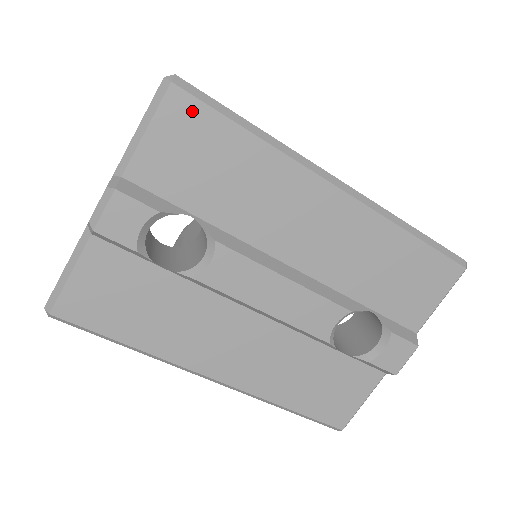
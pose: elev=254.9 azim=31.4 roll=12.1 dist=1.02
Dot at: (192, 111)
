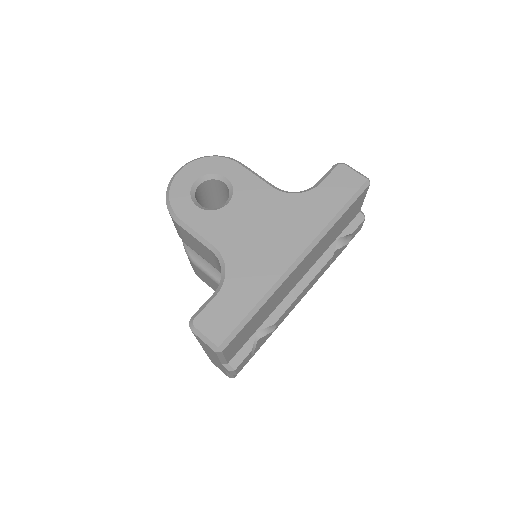
Dot at: (235, 340)
